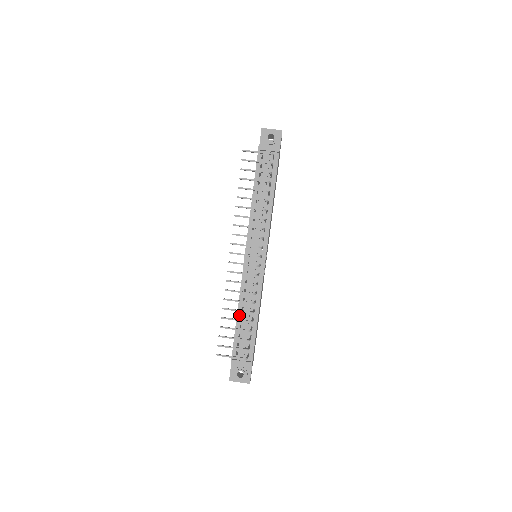
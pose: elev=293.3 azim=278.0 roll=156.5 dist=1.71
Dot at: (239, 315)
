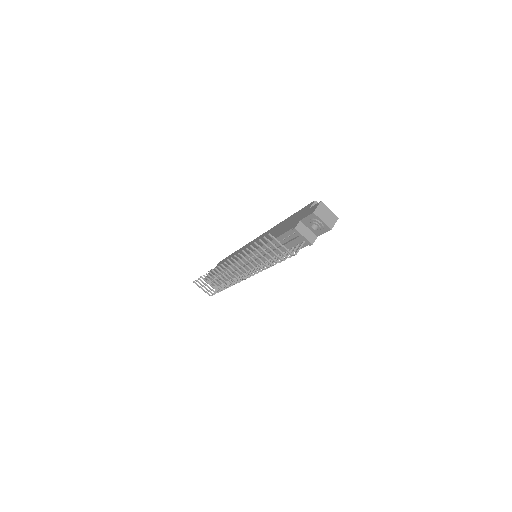
Dot at: (222, 272)
